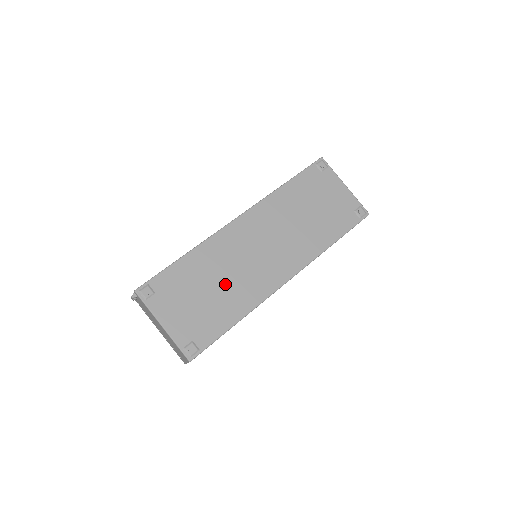
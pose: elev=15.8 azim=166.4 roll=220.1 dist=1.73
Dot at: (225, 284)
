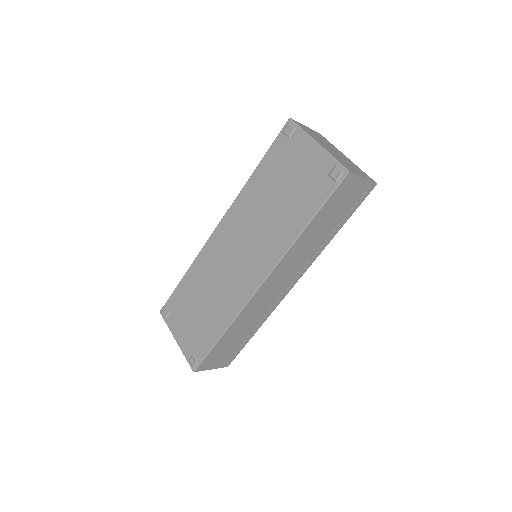
Dot at: (212, 297)
